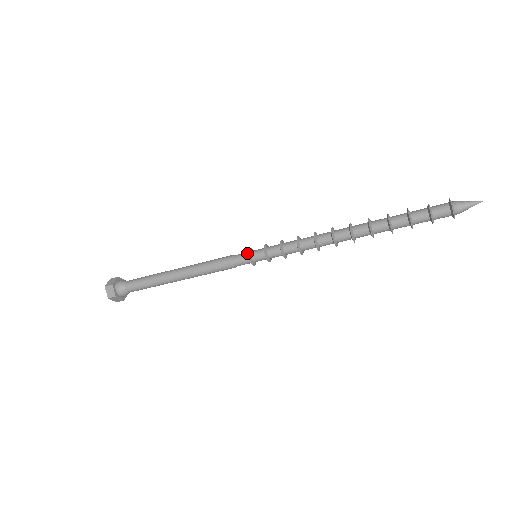
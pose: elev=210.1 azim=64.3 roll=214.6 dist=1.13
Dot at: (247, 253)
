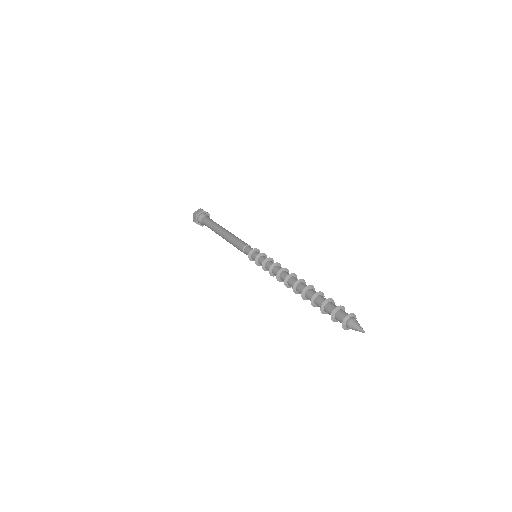
Dot at: (251, 251)
